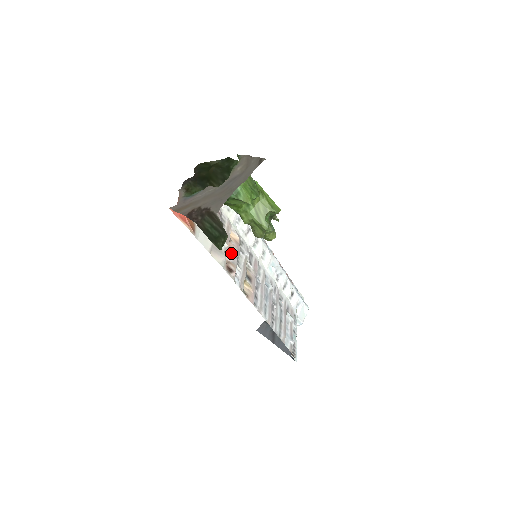
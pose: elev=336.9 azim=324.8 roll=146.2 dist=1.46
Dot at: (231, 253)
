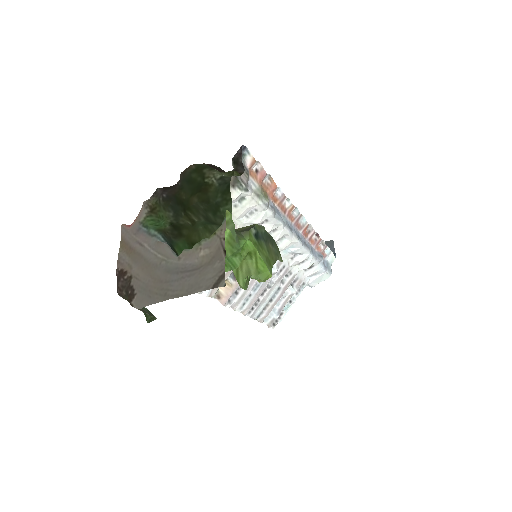
Dot at: occluded
